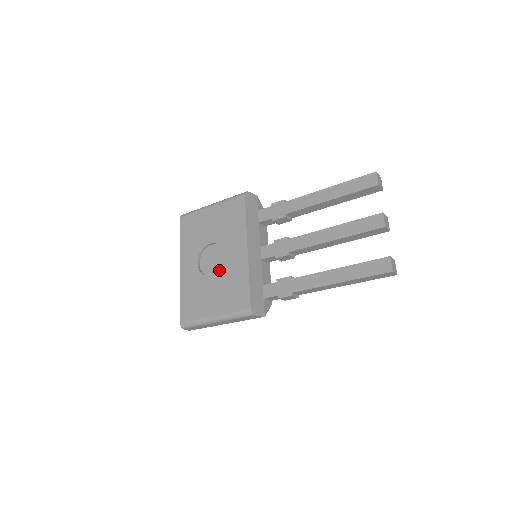
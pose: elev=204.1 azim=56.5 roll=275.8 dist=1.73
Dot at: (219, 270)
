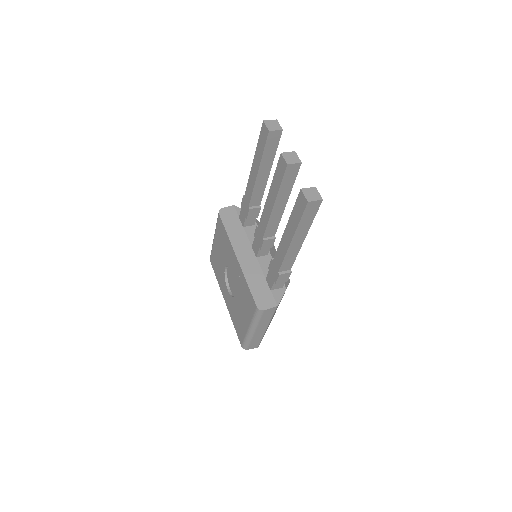
Dot at: occluded
